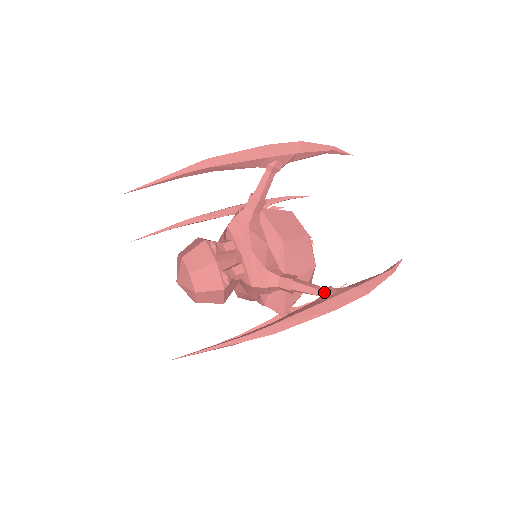
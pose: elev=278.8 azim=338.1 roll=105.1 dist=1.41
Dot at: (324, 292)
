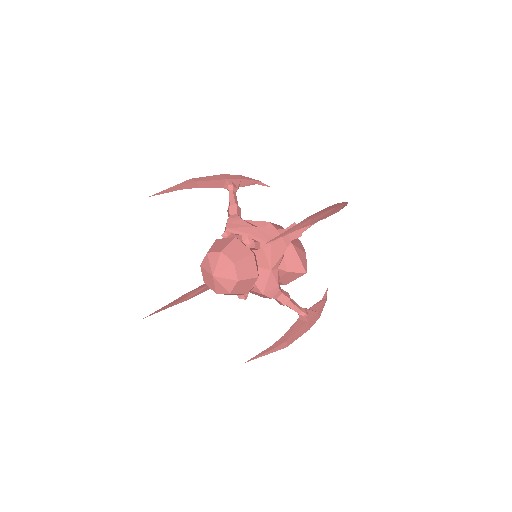
Dot at: occluded
